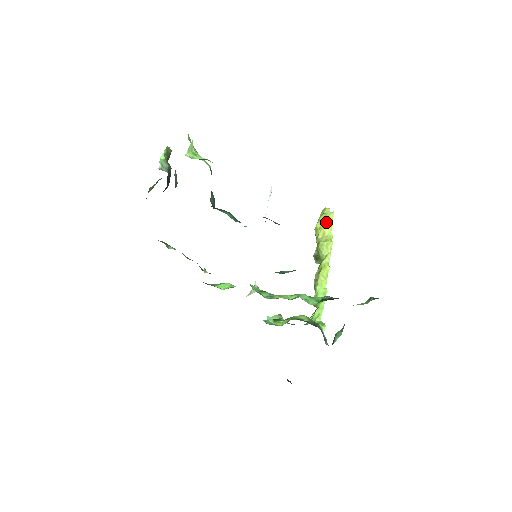
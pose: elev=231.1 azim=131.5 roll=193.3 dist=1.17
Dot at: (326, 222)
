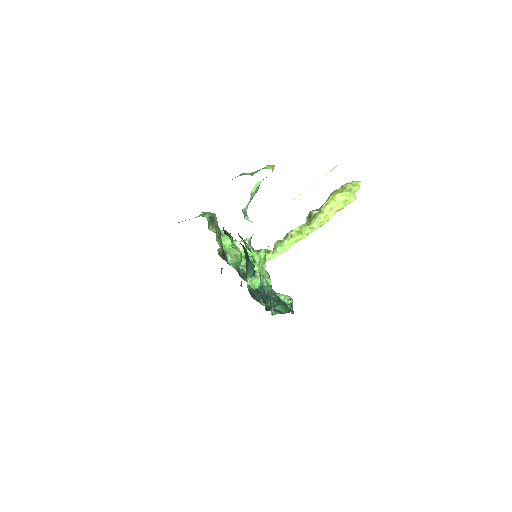
Dot at: (342, 203)
